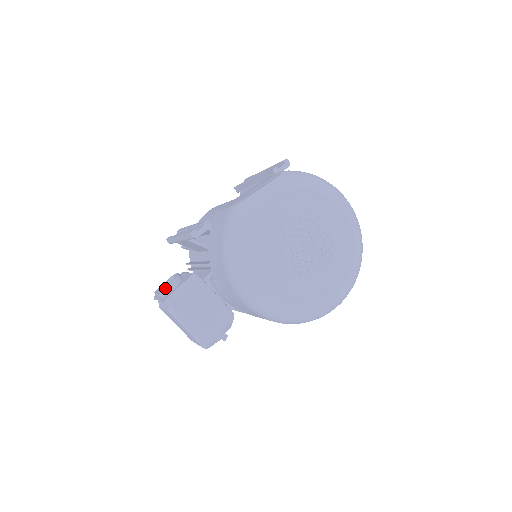
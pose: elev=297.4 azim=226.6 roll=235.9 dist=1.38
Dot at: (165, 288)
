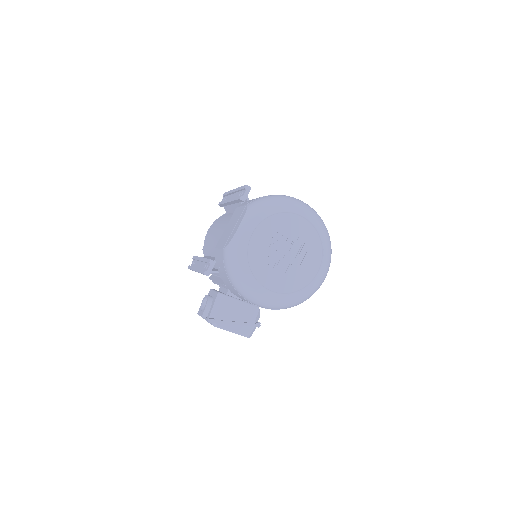
Dot at: (204, 311)
